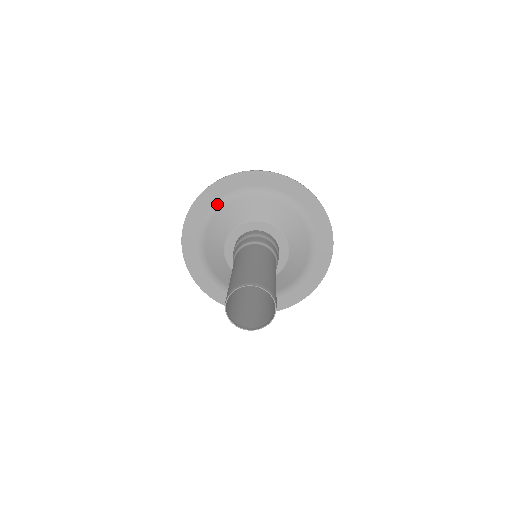
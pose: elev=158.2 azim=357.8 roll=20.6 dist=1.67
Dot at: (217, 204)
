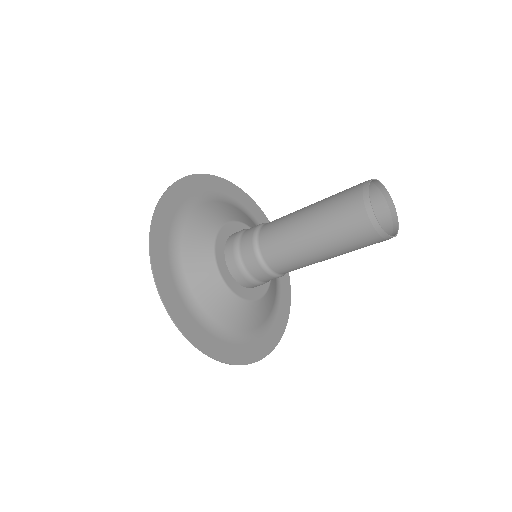
Dot at: (187, 205)
